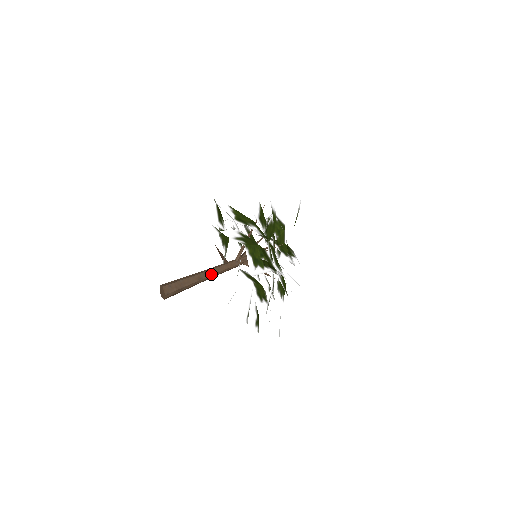
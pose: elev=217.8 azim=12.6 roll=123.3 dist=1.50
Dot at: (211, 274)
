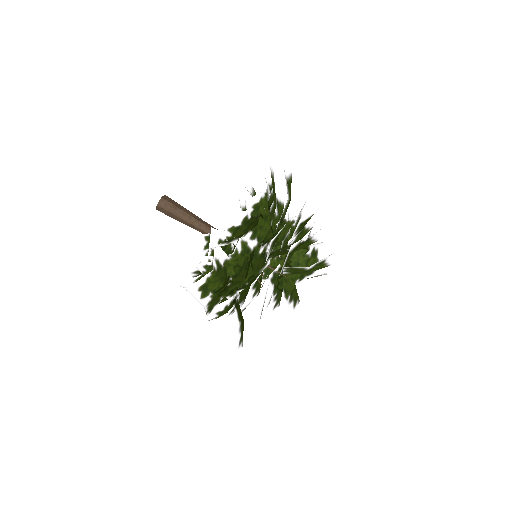
Dot at: (208, 226)
